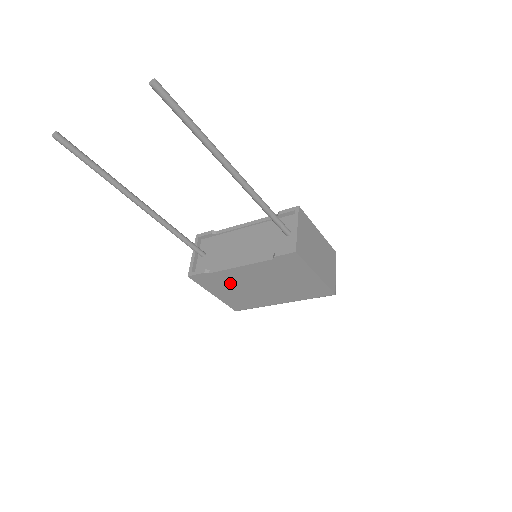
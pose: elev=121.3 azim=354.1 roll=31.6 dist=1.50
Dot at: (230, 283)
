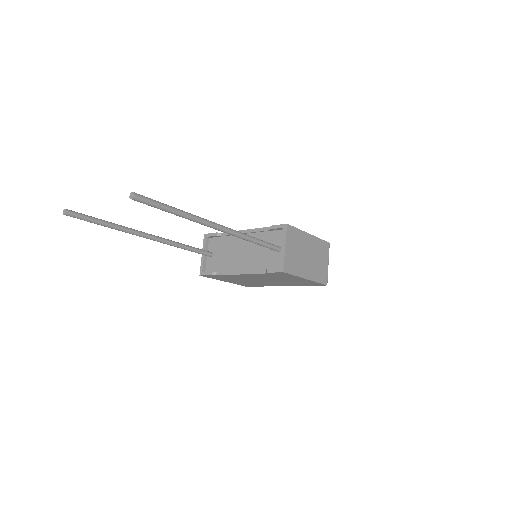
Dot at: (236, 279)
